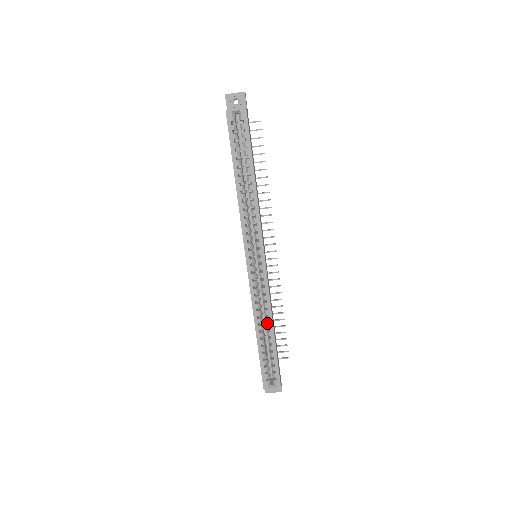
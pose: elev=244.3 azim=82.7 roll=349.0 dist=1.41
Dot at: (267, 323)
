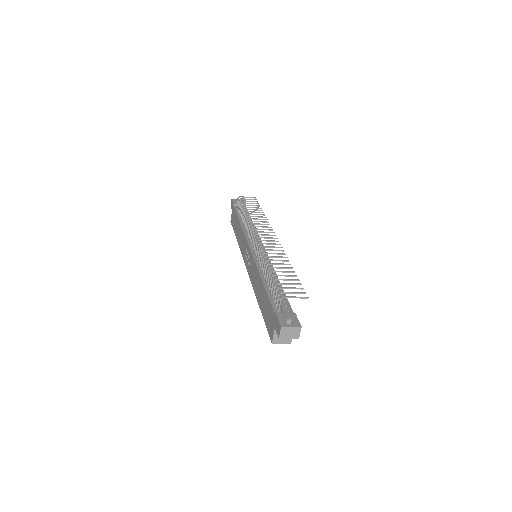
Dot at: occluded
